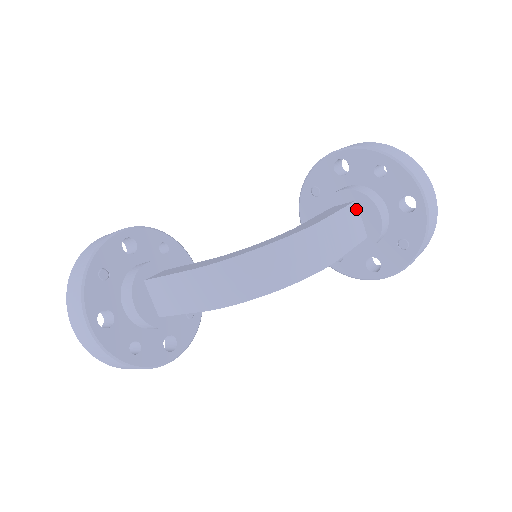
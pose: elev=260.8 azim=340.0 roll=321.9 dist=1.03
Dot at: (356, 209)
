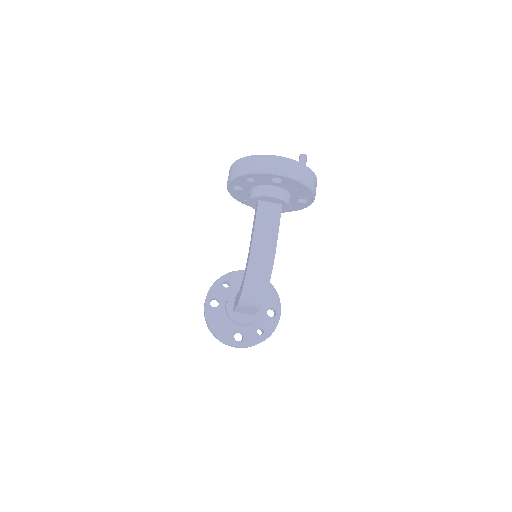
Dot at: (263, 203)
